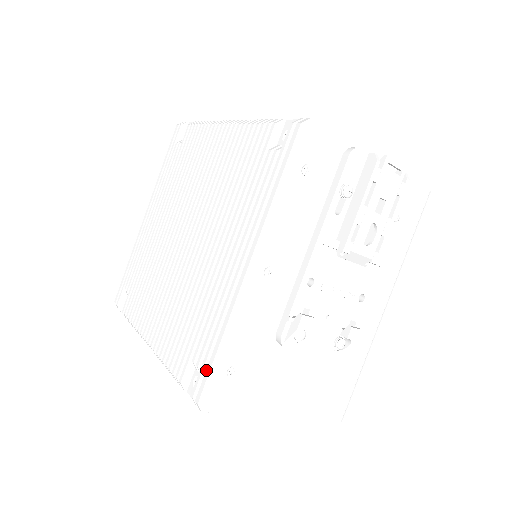
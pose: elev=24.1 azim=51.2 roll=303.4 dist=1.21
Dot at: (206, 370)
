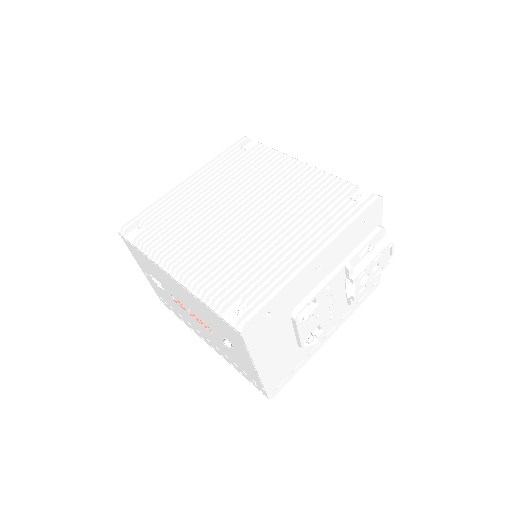
Dot at: (259, 305)
